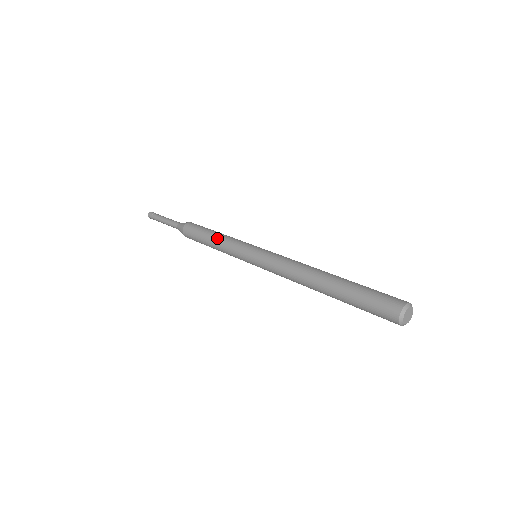
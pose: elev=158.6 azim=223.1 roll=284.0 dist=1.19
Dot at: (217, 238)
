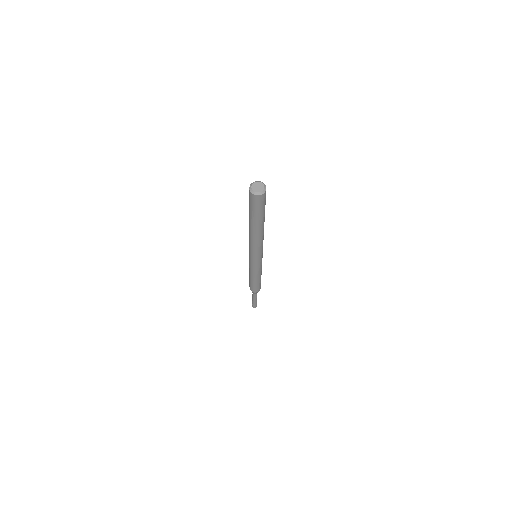
Dot at: occluded
